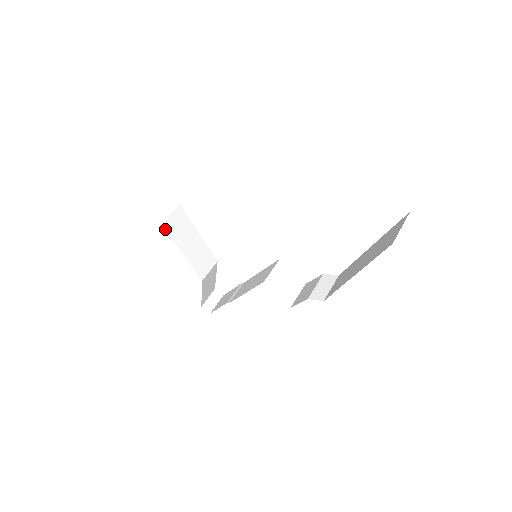
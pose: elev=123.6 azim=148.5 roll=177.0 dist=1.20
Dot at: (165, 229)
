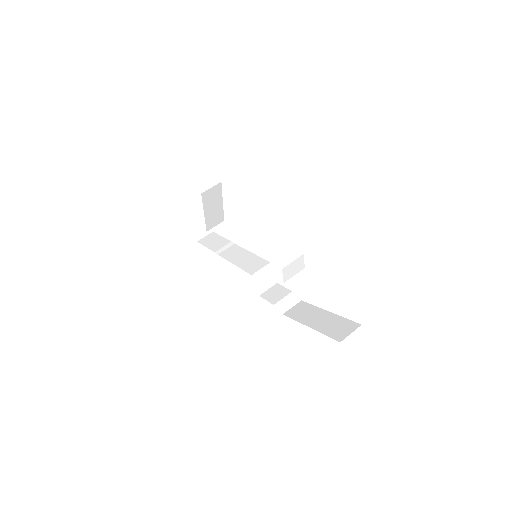
Dot at: (202, 197)
